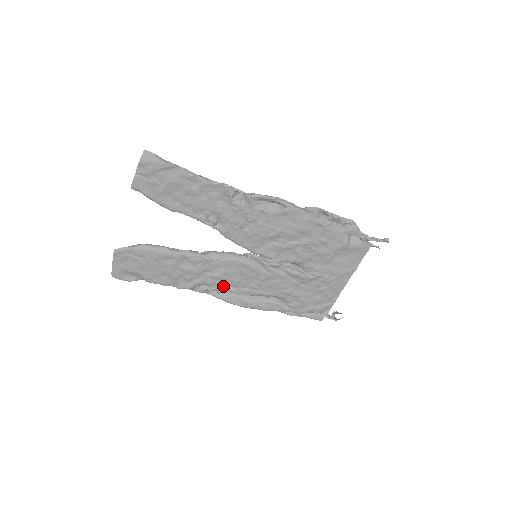
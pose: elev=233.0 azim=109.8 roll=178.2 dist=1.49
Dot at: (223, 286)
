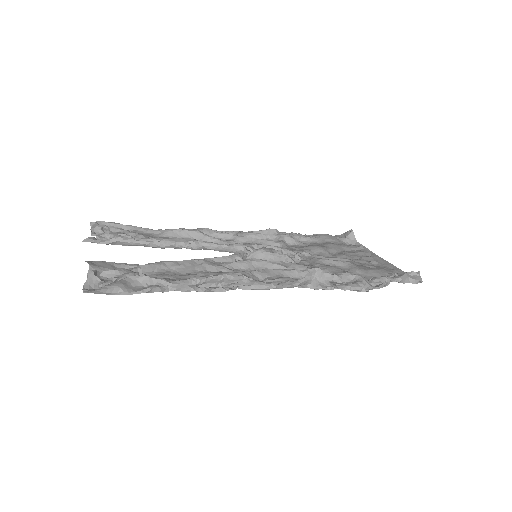
Dot at: occluded
